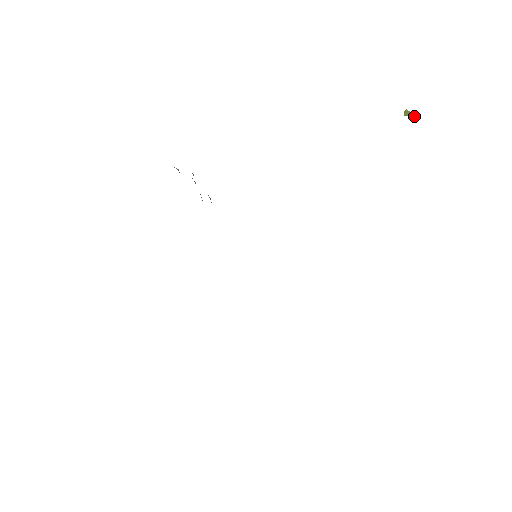
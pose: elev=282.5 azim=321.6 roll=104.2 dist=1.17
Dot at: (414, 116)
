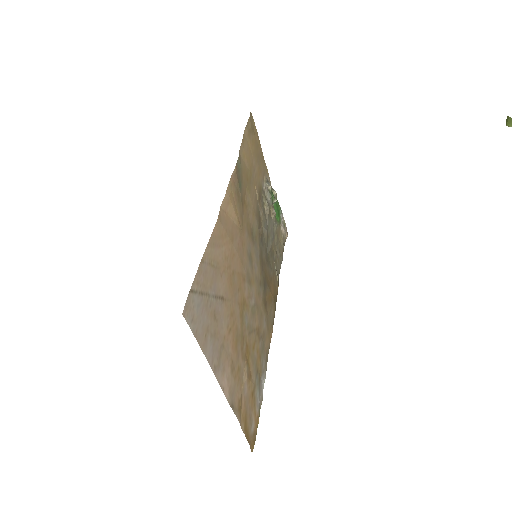
Dot at: out of frame
